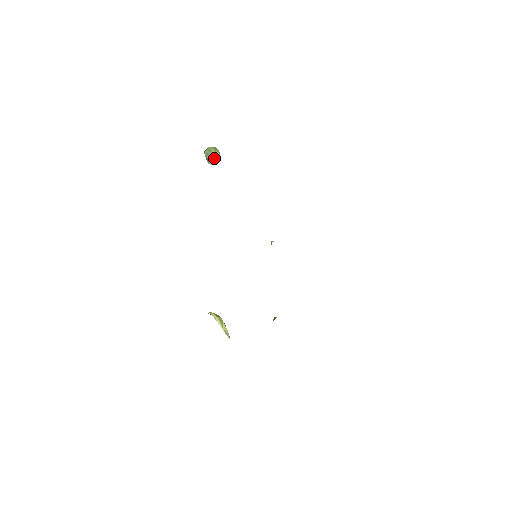
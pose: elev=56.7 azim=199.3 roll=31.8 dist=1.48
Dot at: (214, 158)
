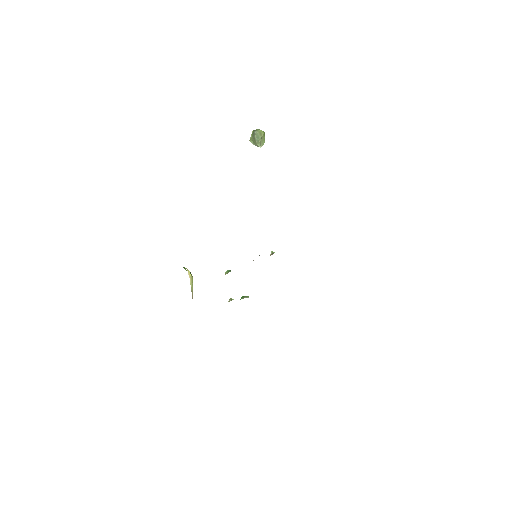
Dot at: (261, 144)
